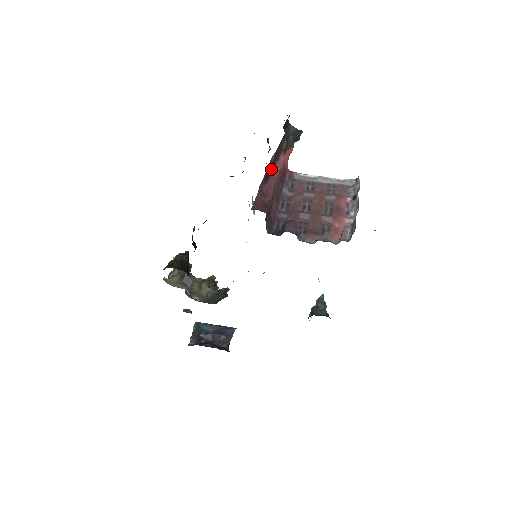
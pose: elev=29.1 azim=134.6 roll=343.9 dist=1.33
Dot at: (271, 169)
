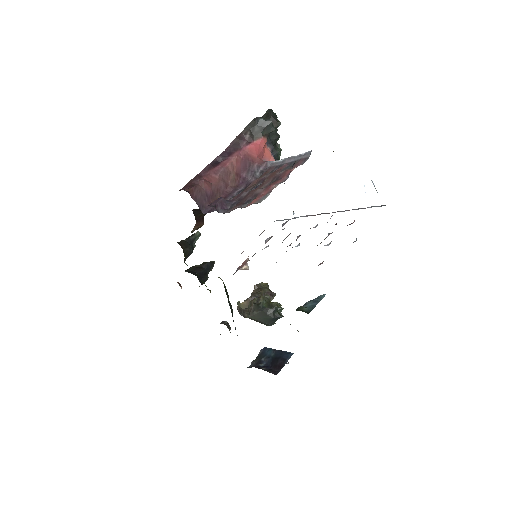
Dot at: (223, 158)
